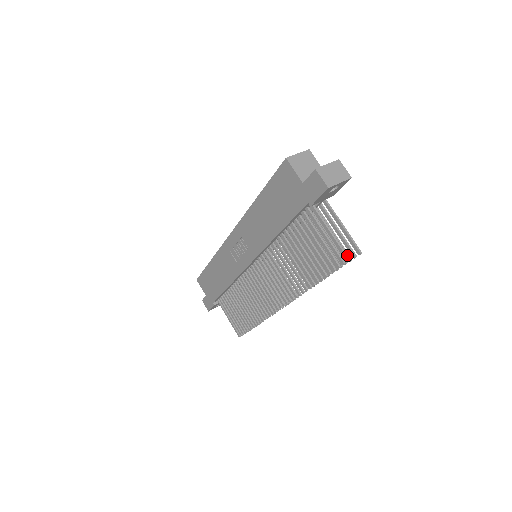
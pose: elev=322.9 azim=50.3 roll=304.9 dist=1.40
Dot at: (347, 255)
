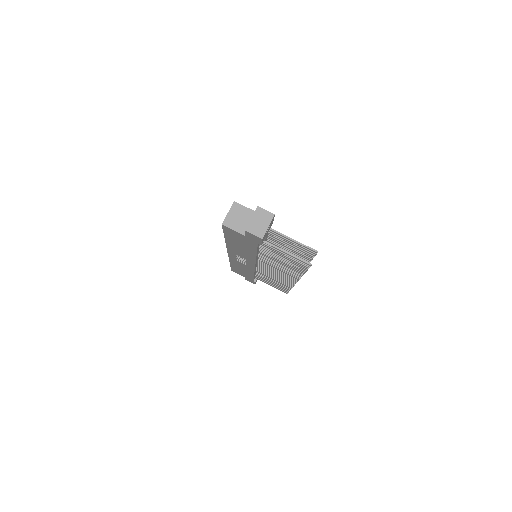
Dot at: (308, 262)
